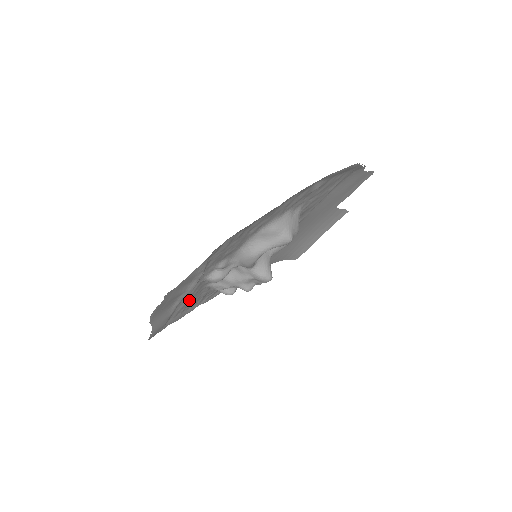
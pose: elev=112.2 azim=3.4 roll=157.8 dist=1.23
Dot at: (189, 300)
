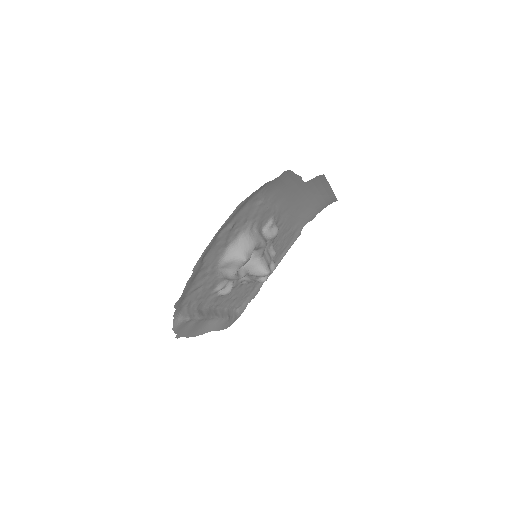
Dot at: (238, 295)
